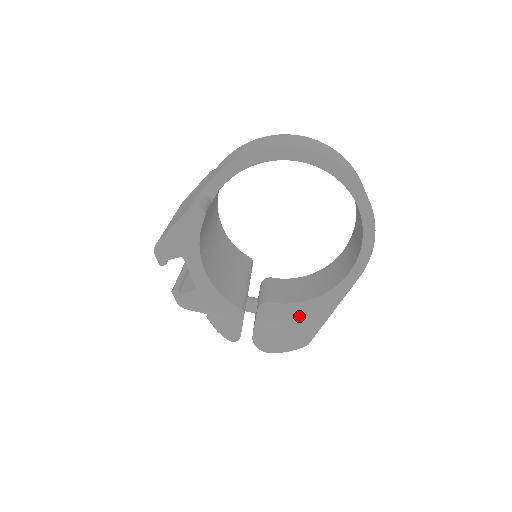
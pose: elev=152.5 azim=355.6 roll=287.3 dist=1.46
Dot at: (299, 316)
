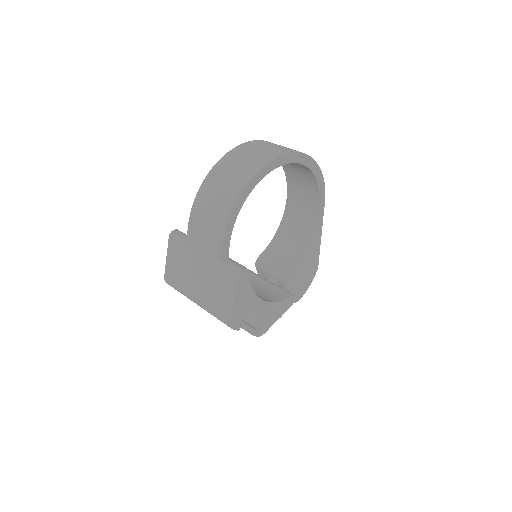
Dot at: (307, 260)
